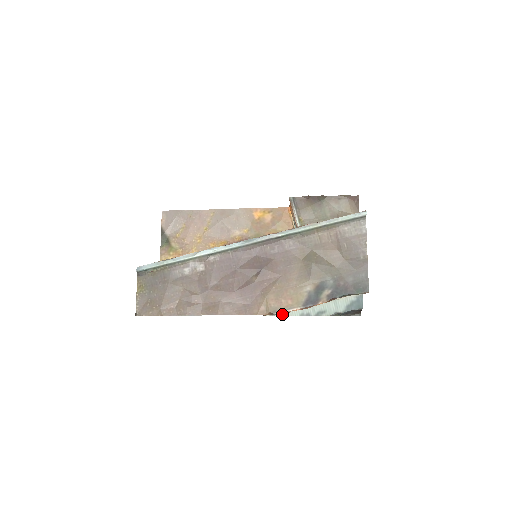
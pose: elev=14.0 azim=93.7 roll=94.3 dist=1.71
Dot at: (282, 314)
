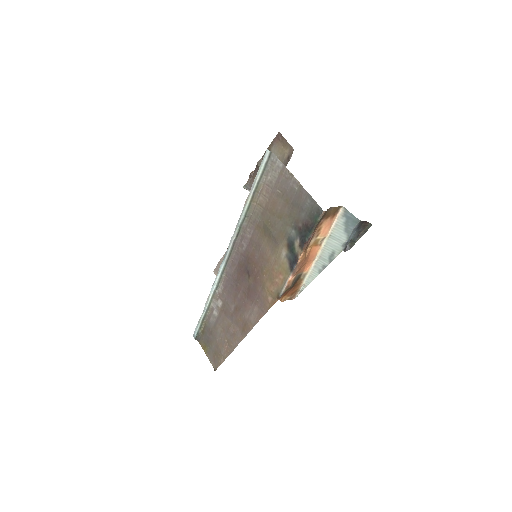
Dot at: (306, 285)
